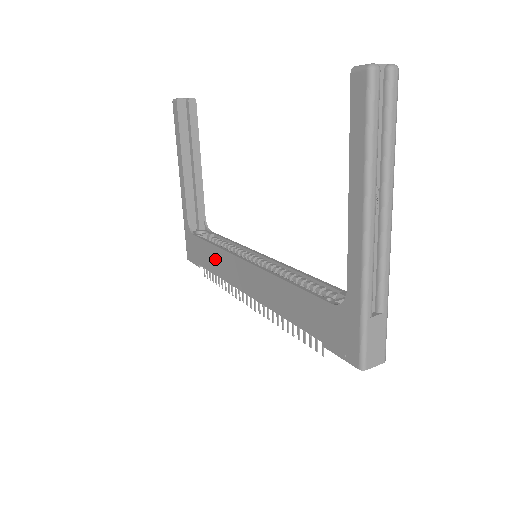
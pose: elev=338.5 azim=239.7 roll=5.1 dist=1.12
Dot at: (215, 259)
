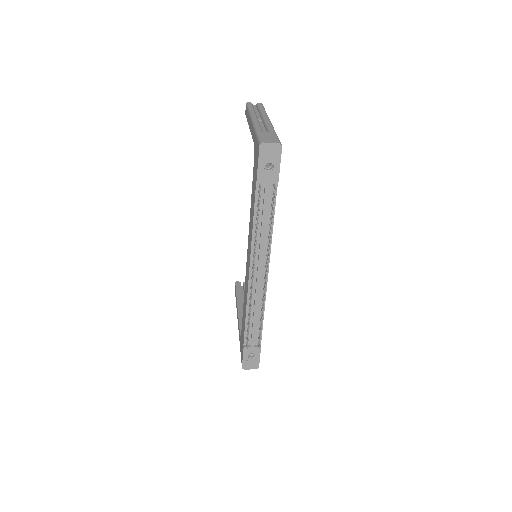
Dot at: (244, 308)
